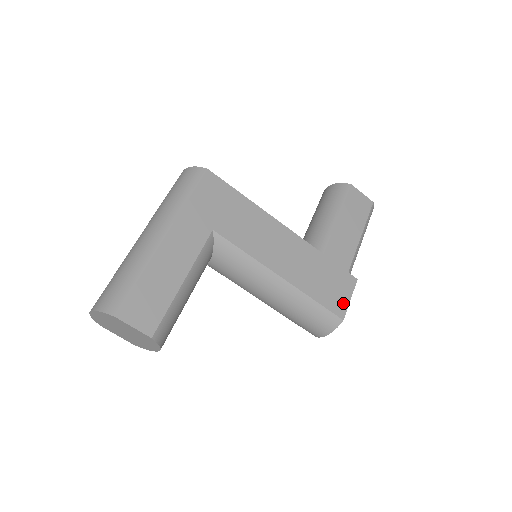
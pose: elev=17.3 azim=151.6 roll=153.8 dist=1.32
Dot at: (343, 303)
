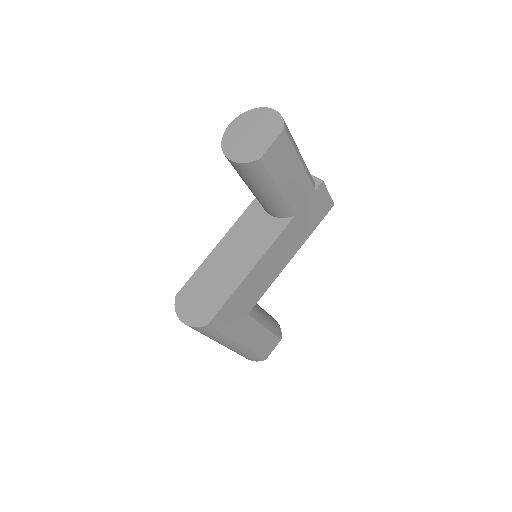
Dot at: (327, 202)
